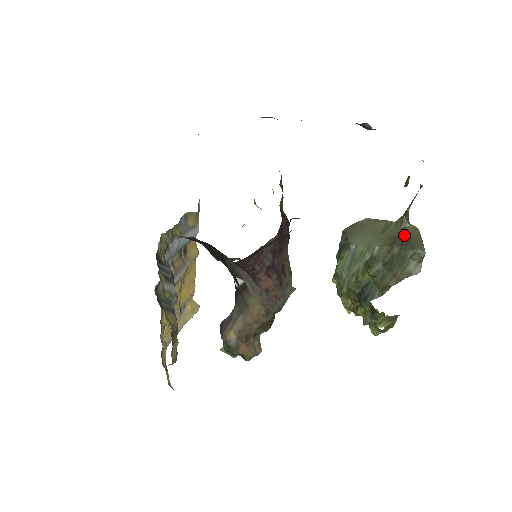
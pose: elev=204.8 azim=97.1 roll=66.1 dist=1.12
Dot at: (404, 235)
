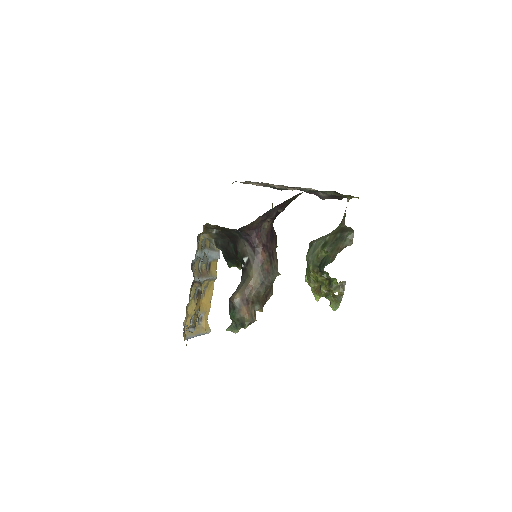
Dot at: (342, 229)
